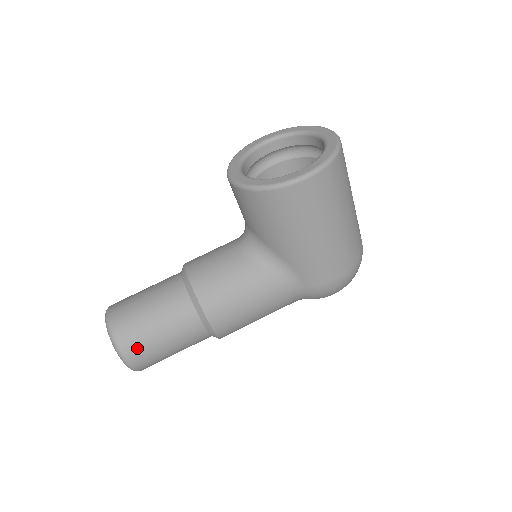
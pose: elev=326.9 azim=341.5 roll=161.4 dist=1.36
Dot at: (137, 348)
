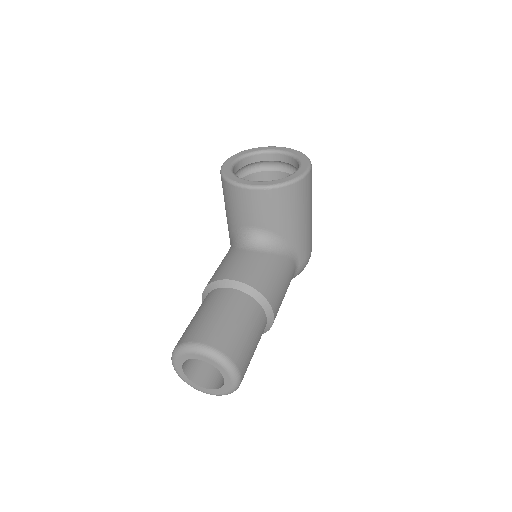
Dot at: (243, 358)
